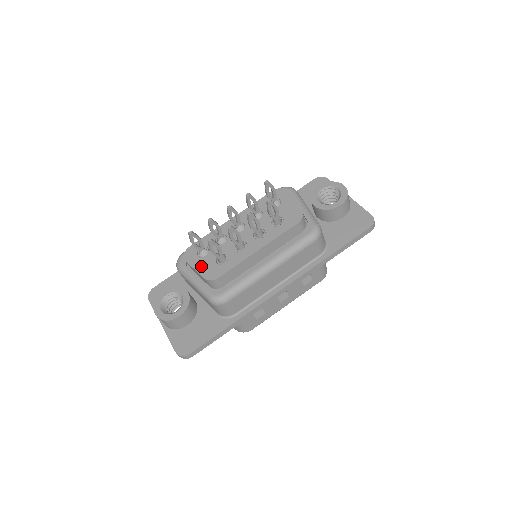
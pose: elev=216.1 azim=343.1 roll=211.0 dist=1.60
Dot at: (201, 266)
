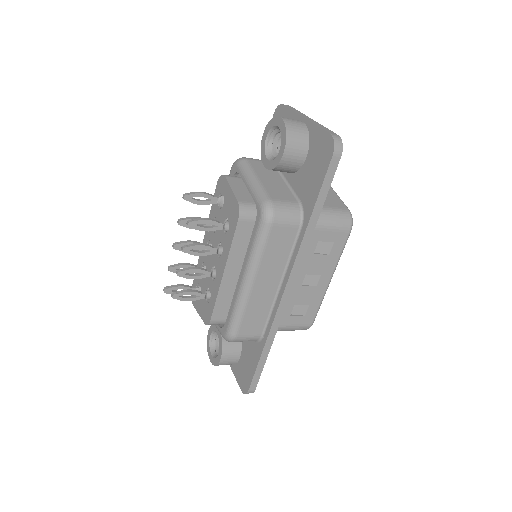
Dot at: (200, 309)
